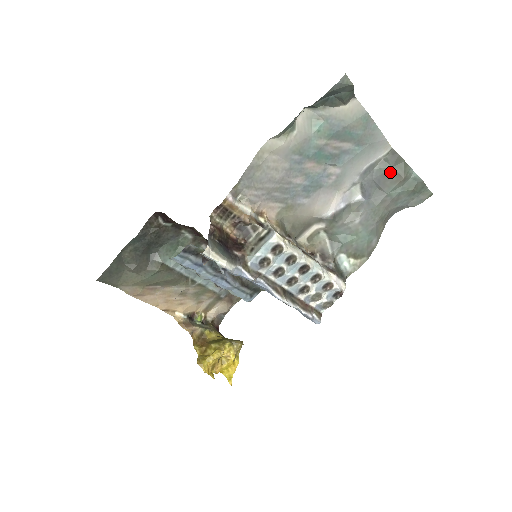
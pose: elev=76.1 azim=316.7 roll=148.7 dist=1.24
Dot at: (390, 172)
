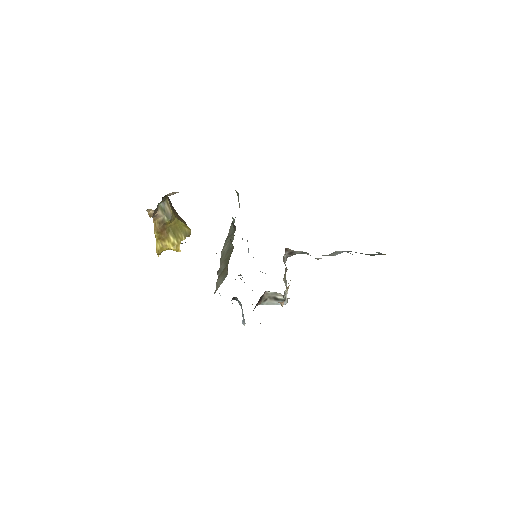
Dot at: (371, 254)
